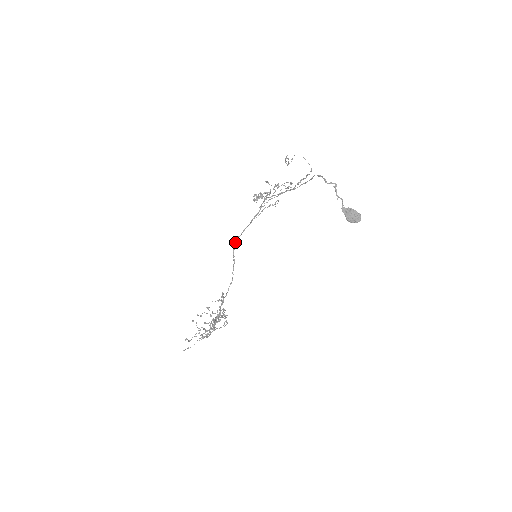
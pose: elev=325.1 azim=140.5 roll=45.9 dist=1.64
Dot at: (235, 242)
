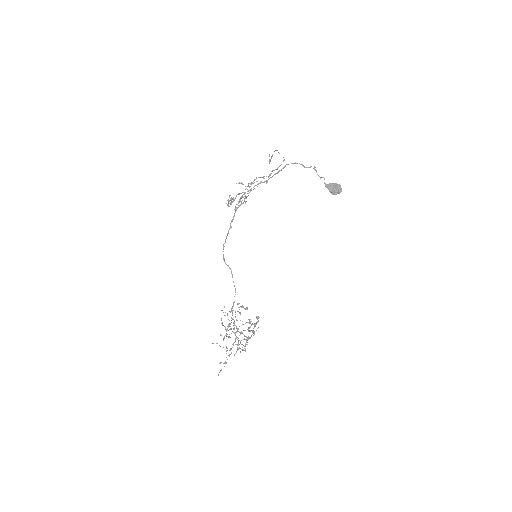
Dot at: occluded
